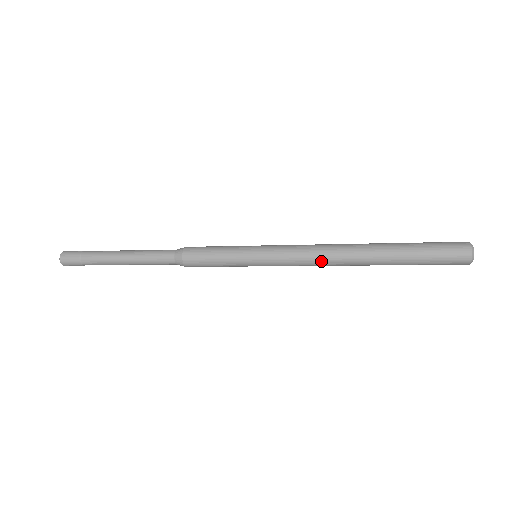
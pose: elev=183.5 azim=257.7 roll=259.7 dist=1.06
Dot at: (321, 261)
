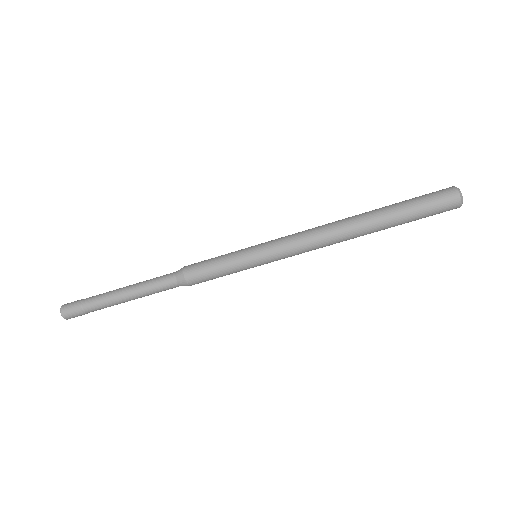
Dot at: (320, 240)
